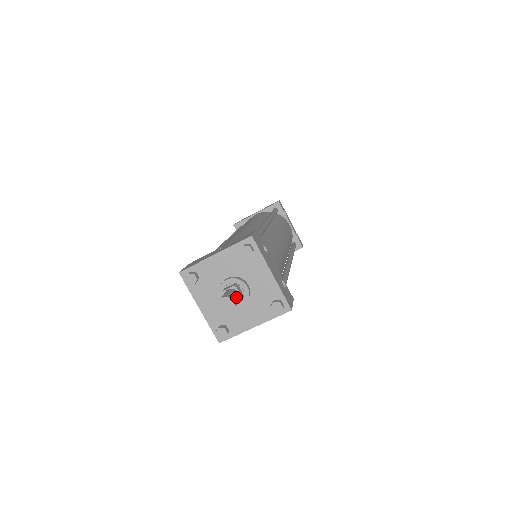
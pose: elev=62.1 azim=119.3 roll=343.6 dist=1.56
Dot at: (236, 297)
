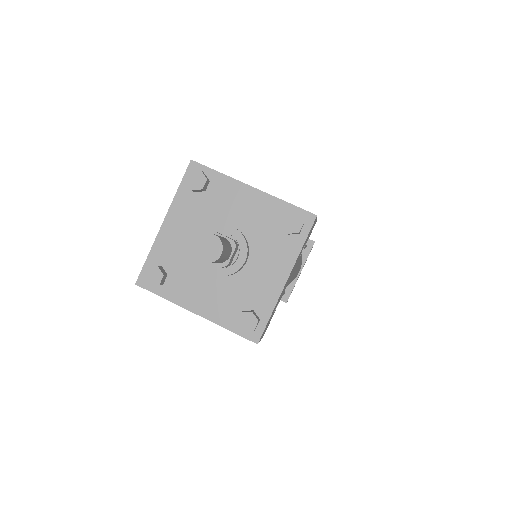
Dot at: (226, 254)
